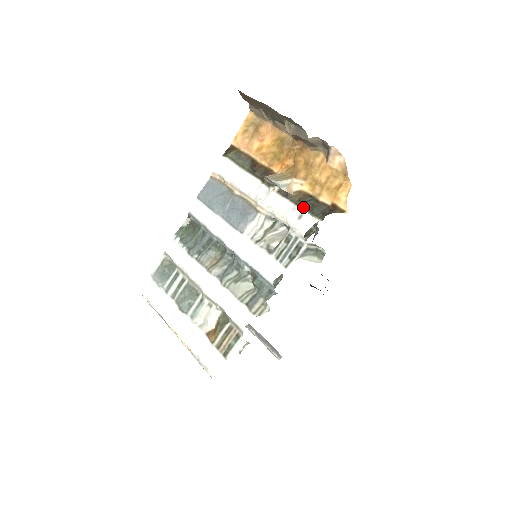
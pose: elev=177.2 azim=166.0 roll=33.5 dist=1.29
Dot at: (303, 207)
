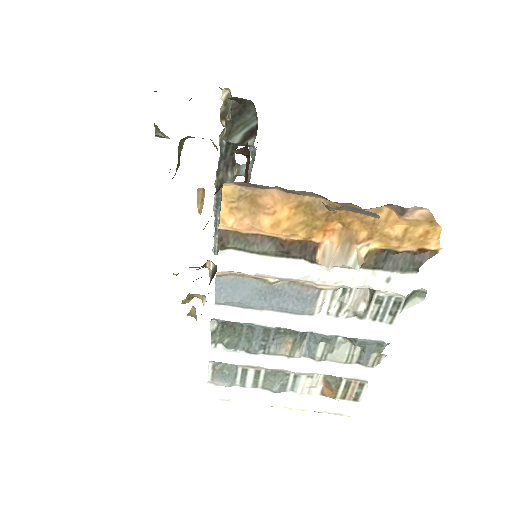
Dot at: (385, 269)
